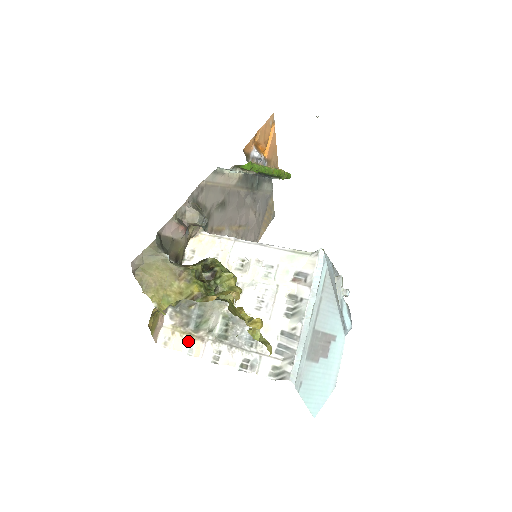
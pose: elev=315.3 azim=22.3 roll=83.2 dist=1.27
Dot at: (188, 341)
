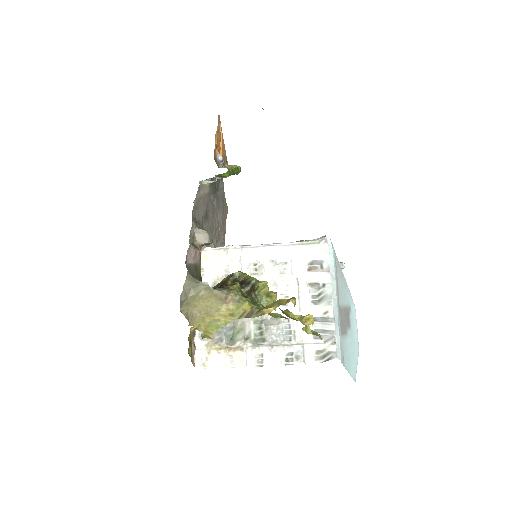
Dot at: (227, 355)
